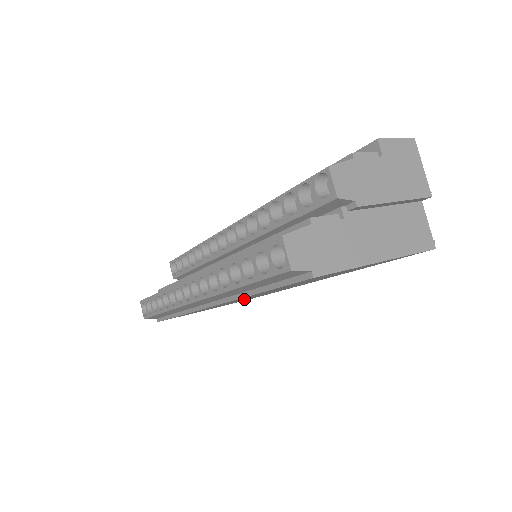
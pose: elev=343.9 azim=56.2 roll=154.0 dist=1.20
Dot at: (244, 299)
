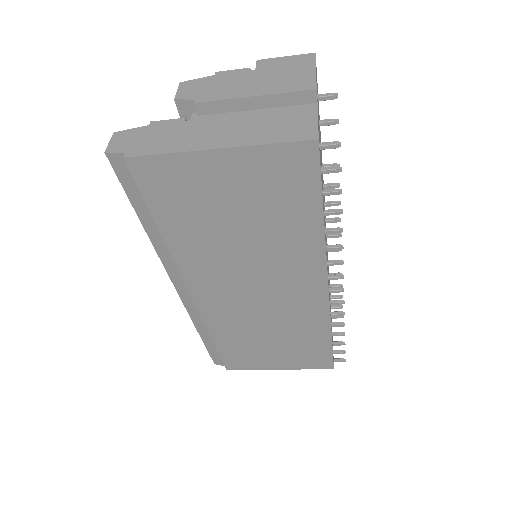
Dot at: (261, 316)
